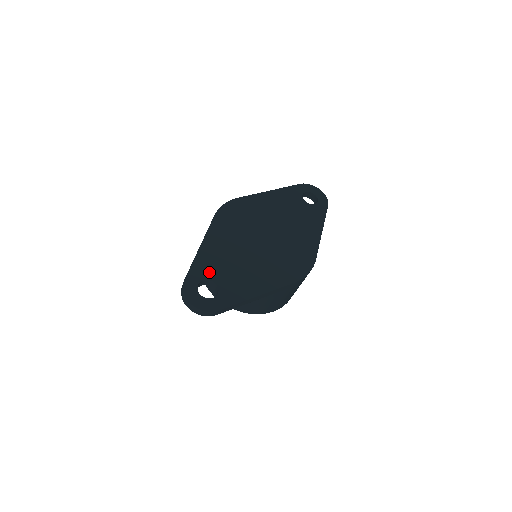
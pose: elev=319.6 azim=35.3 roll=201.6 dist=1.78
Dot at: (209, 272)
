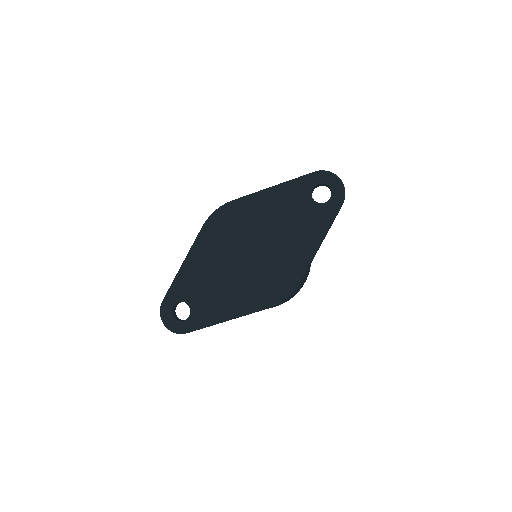
Dot at: (185, 293)
